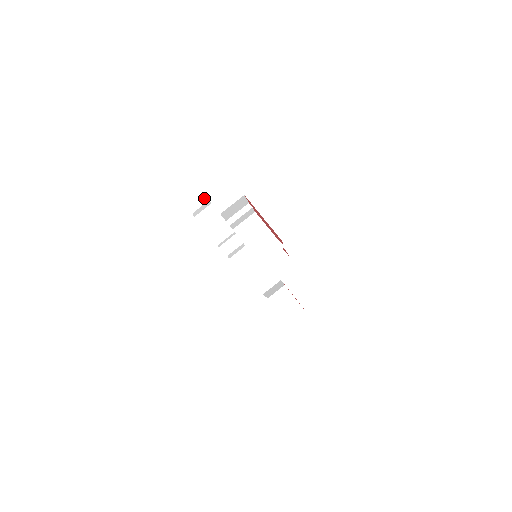
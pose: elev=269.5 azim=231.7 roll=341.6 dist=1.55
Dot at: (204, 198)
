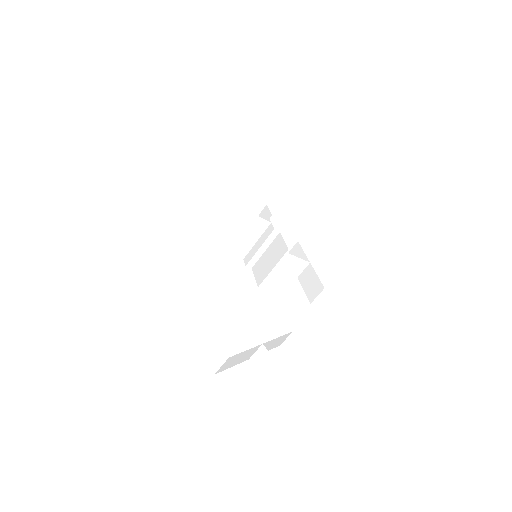
Dot at: (257, 347)
